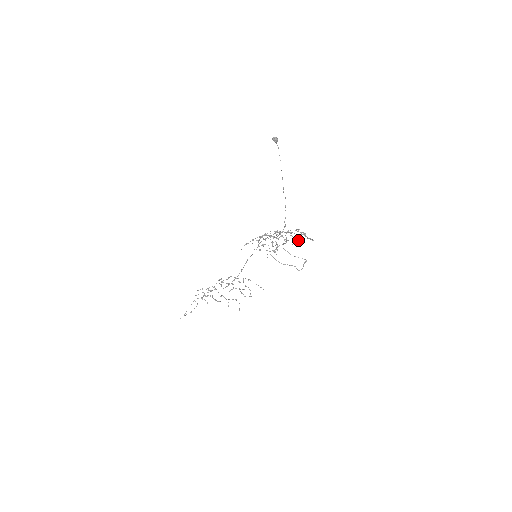
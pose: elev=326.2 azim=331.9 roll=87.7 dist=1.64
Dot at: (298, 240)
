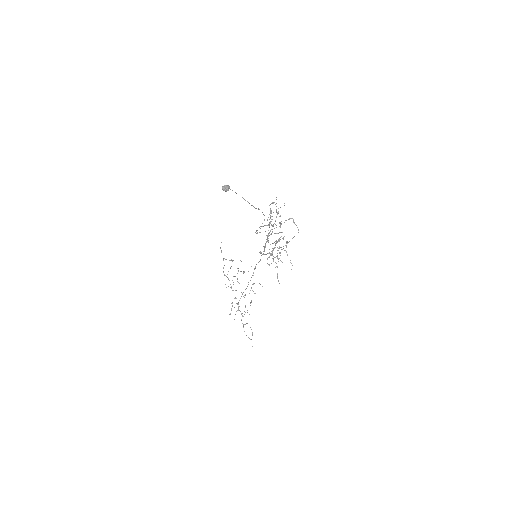
Dot at: occluded
